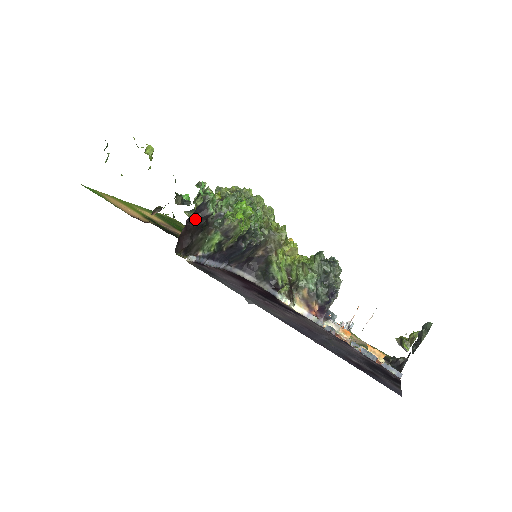
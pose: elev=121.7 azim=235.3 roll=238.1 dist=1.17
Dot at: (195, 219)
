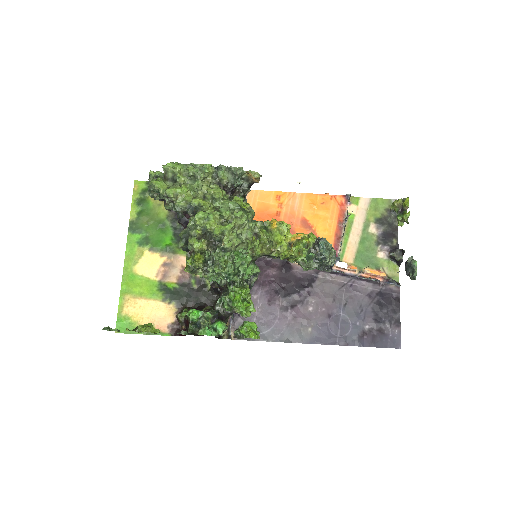
Dot at: occluded
